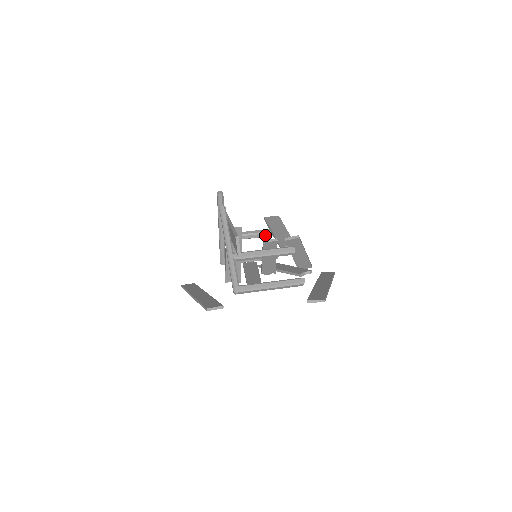
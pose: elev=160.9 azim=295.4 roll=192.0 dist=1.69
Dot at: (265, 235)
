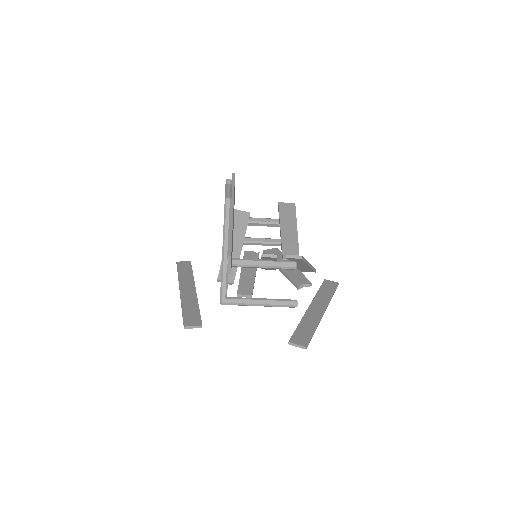
Dot at: (274, 225)
